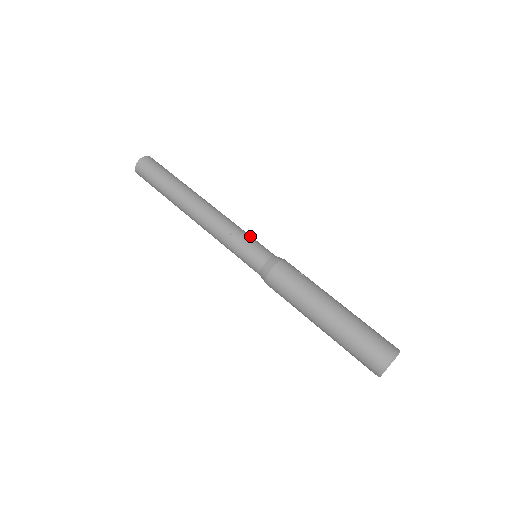
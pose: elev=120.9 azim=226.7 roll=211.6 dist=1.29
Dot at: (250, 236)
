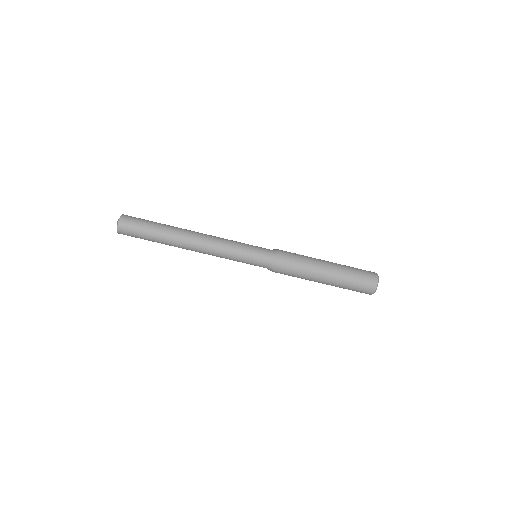
Dot at: (245, 244)
